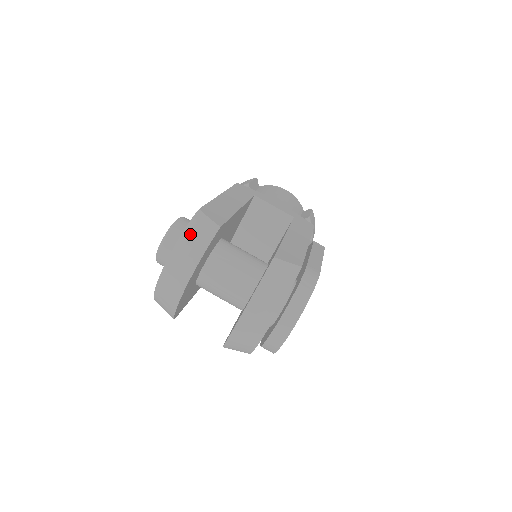
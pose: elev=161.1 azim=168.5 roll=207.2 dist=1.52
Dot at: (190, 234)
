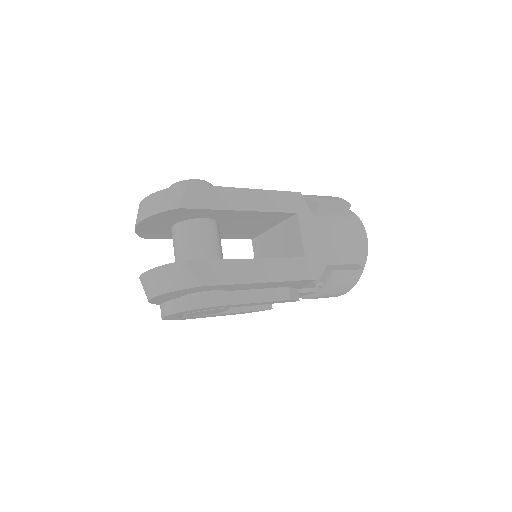
Dot at: (163, 195)
